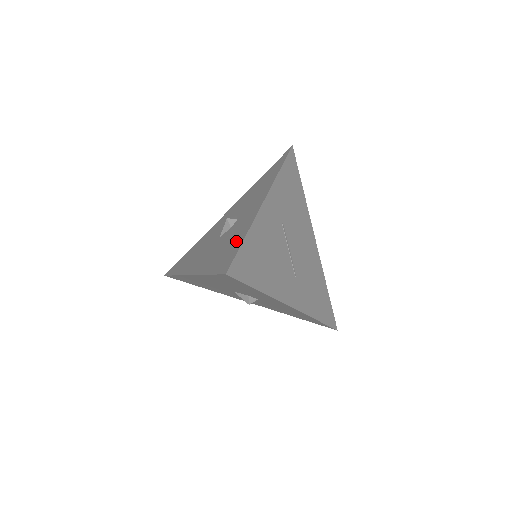
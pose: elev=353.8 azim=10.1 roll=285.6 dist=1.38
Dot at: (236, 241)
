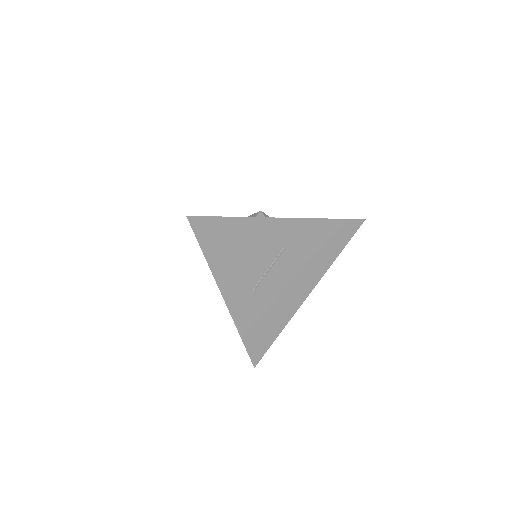
Dot at: occluded
